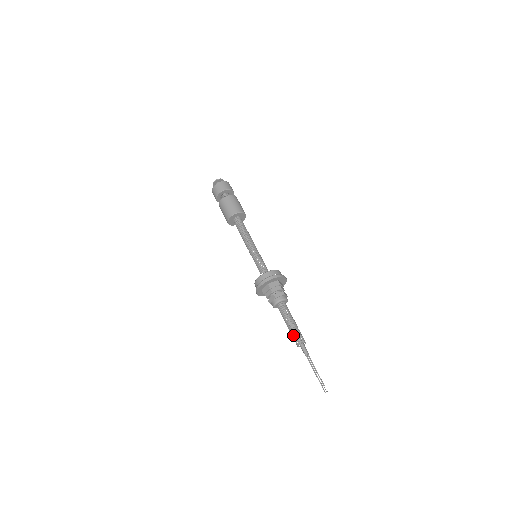
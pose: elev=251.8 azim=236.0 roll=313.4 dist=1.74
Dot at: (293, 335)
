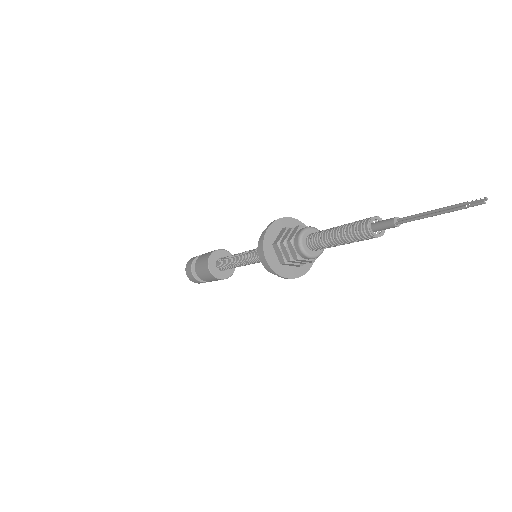
Dot at: (352, 235)
